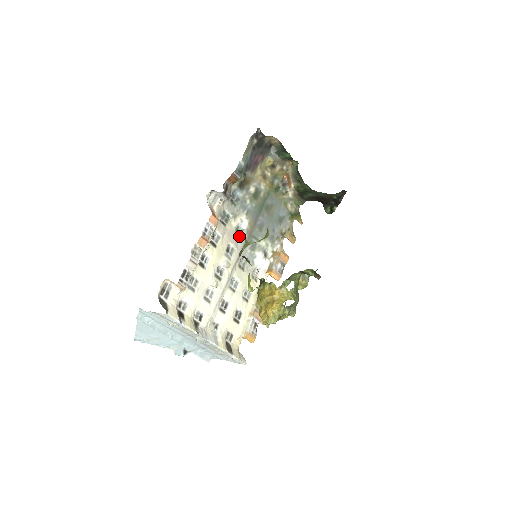
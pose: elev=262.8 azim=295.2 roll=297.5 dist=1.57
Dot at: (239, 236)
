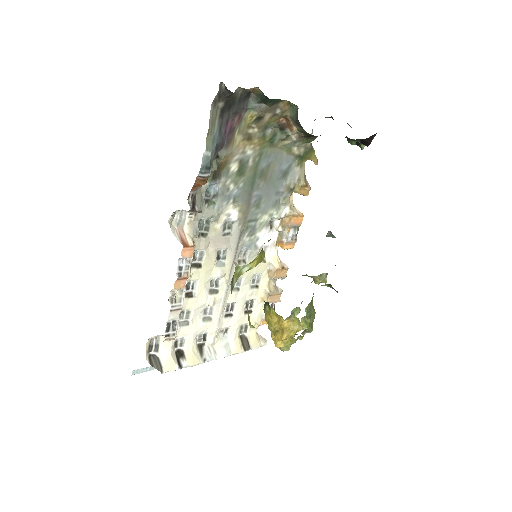
Dot at: (230, 232)
